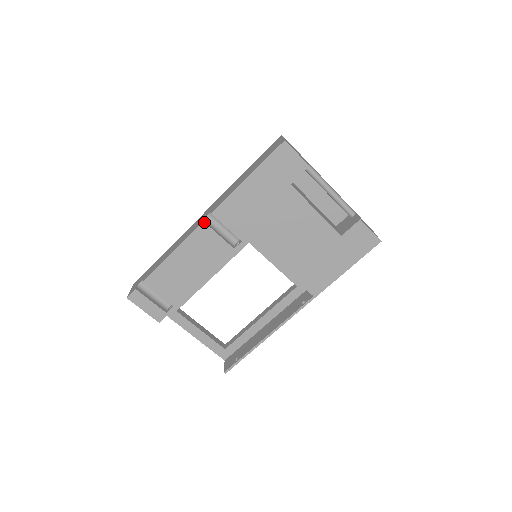
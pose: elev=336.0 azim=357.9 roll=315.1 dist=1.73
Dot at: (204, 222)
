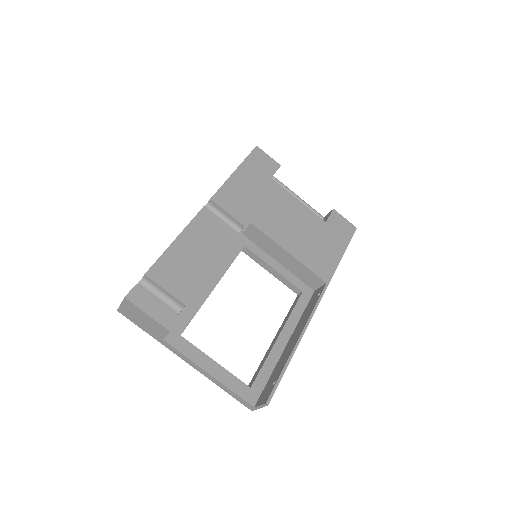
Dot at: occluded
